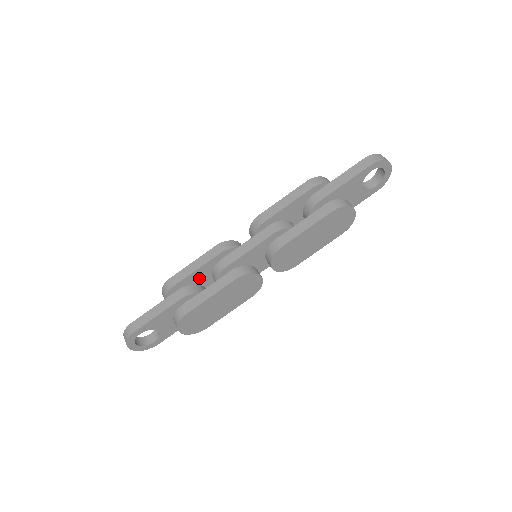
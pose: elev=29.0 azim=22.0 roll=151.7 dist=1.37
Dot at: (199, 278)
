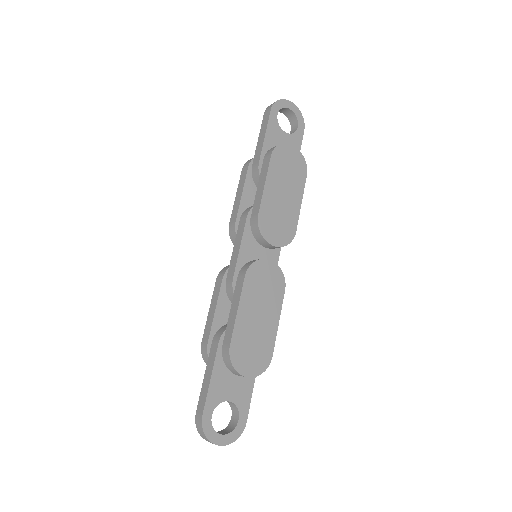
Dot at: (227, 320)
